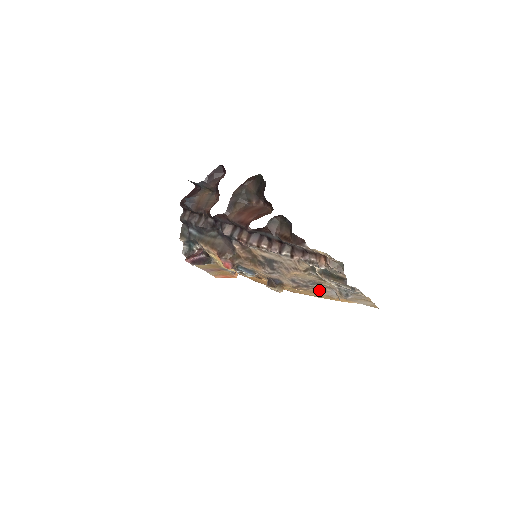
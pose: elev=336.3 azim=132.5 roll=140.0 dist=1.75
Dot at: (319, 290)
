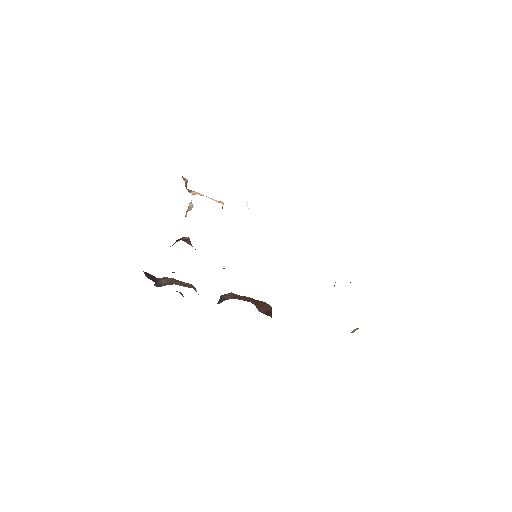
Dot at: occluded
